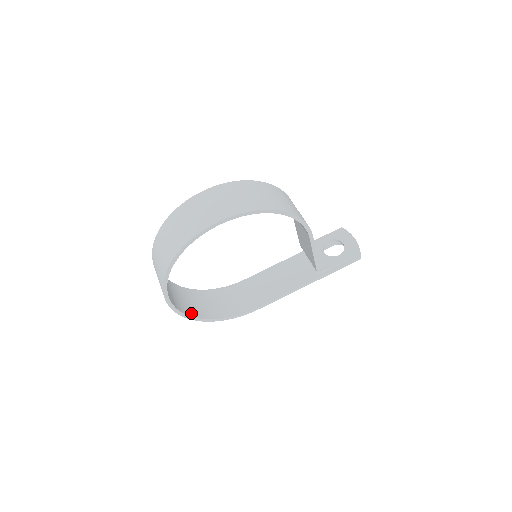
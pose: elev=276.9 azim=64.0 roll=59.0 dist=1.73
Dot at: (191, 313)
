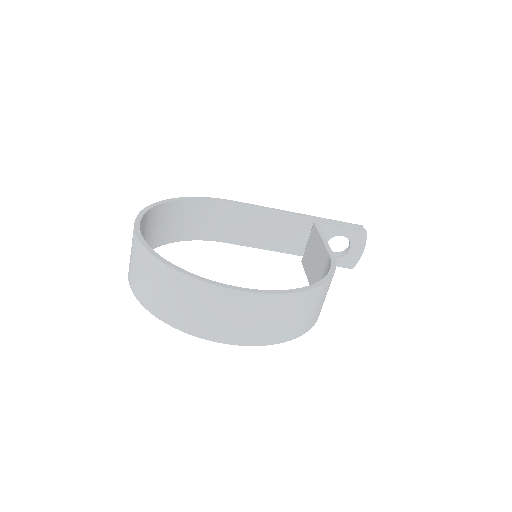
Dot at: (152, 245)
